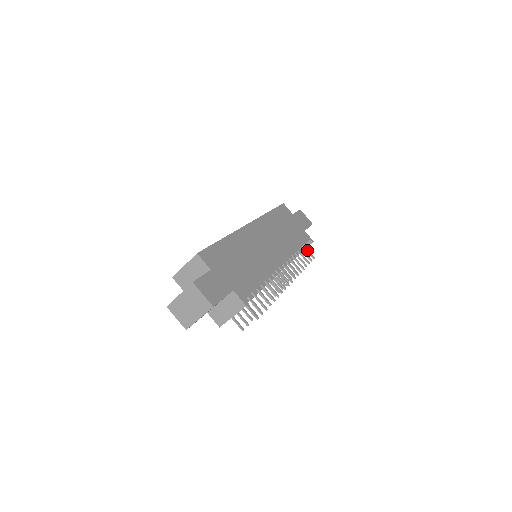
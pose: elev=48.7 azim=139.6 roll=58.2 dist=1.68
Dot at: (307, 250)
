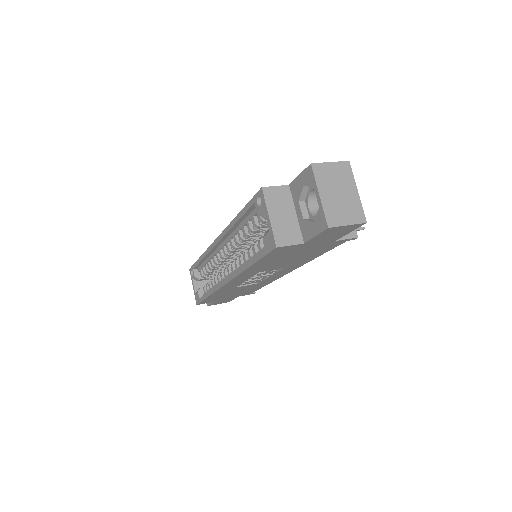
Dot at: occluded
